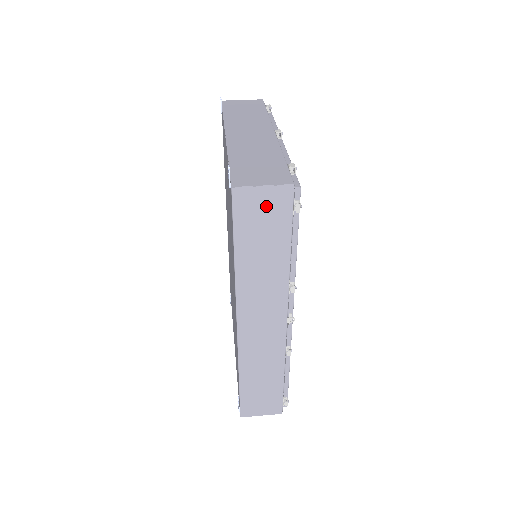
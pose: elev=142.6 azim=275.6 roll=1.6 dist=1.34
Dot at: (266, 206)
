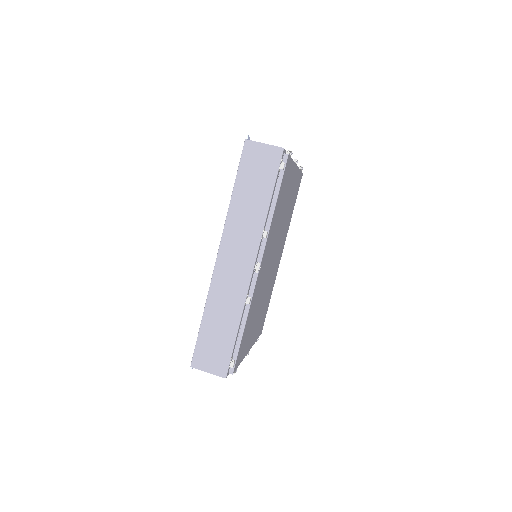
Dot at: (263, 159)
